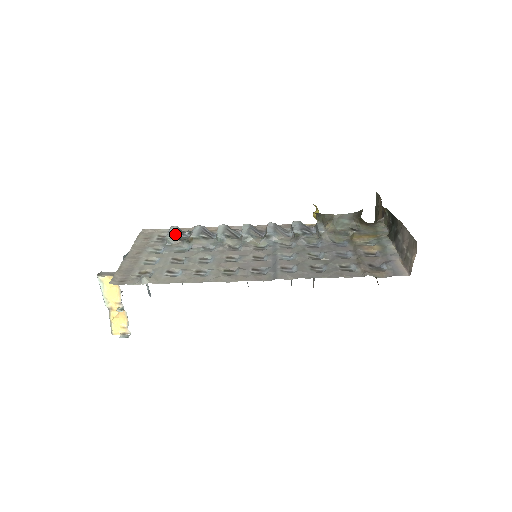
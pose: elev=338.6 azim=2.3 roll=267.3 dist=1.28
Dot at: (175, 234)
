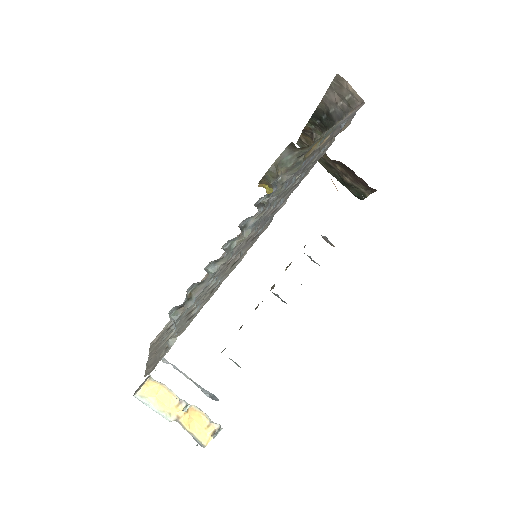
Dot at: (175, 309)
